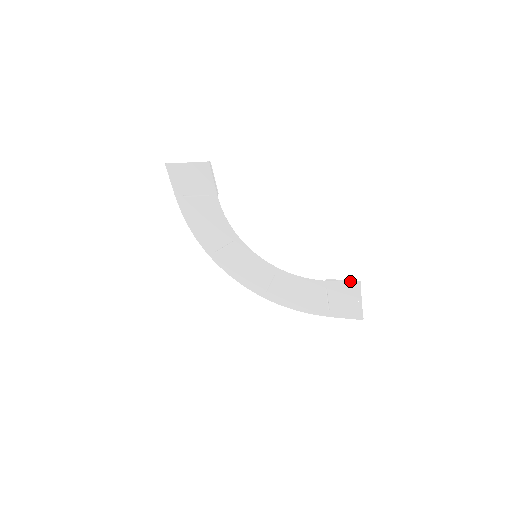
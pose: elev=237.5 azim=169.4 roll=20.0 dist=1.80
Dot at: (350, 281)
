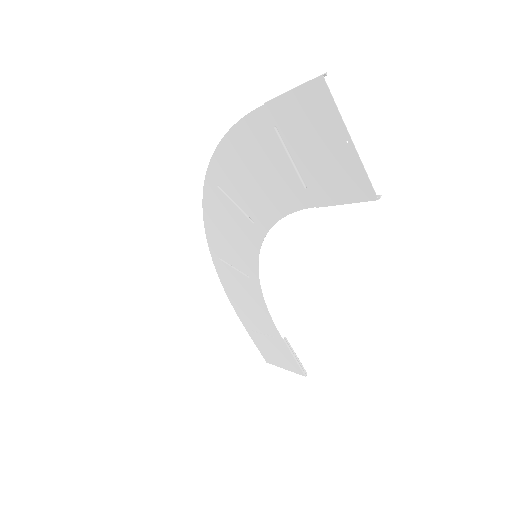
Dot at: (300, 365)
